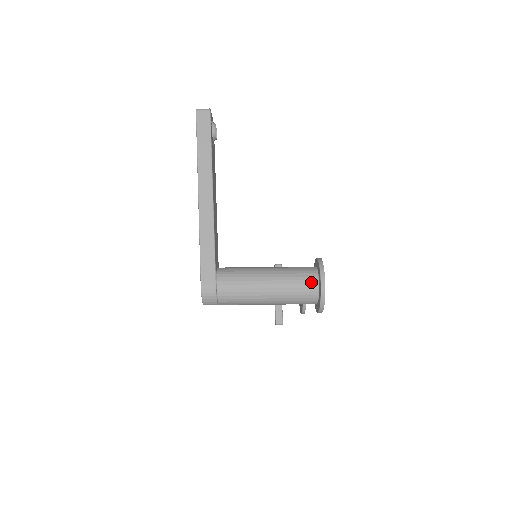
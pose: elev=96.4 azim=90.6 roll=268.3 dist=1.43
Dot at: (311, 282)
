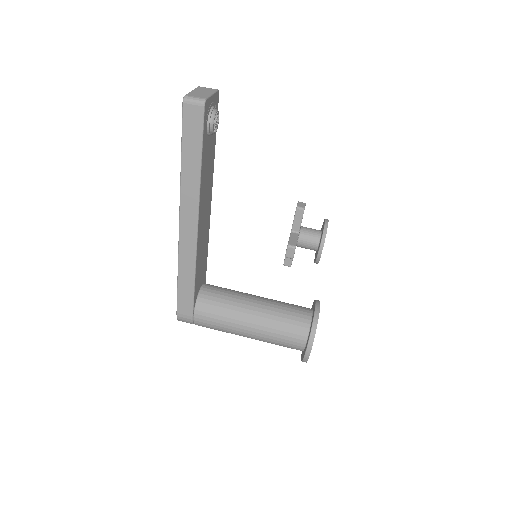
Dot at: (297, 341)
